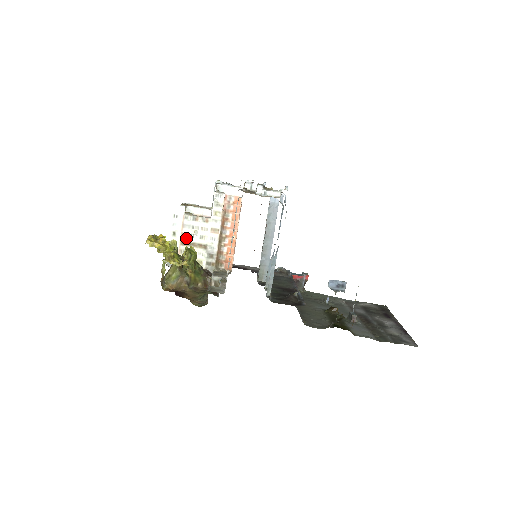
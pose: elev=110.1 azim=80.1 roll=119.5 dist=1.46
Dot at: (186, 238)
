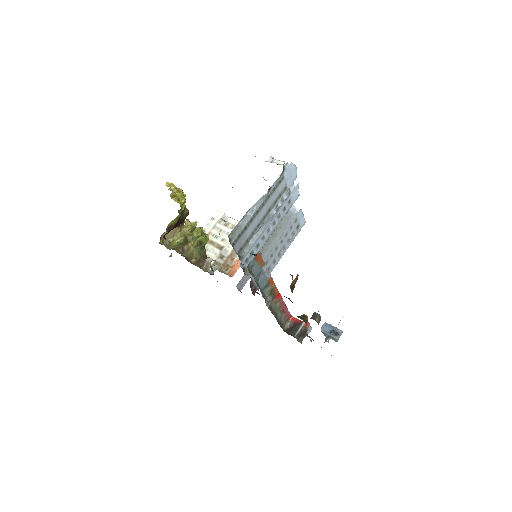
Dot at: (210, 237)
